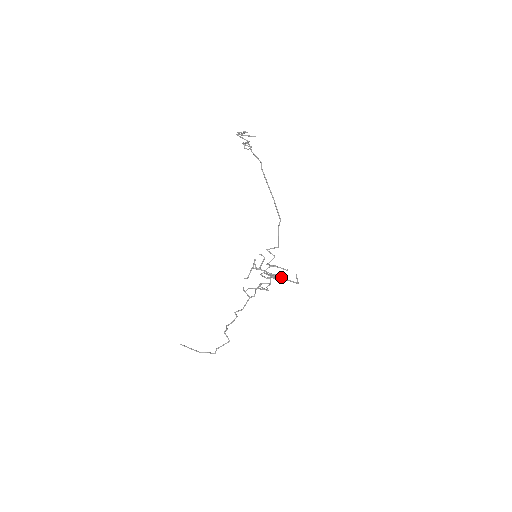
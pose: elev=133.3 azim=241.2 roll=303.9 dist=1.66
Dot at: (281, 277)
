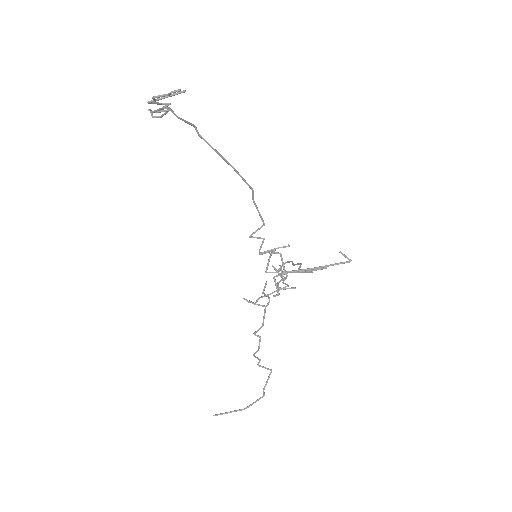
Dot at: (322, 266)
